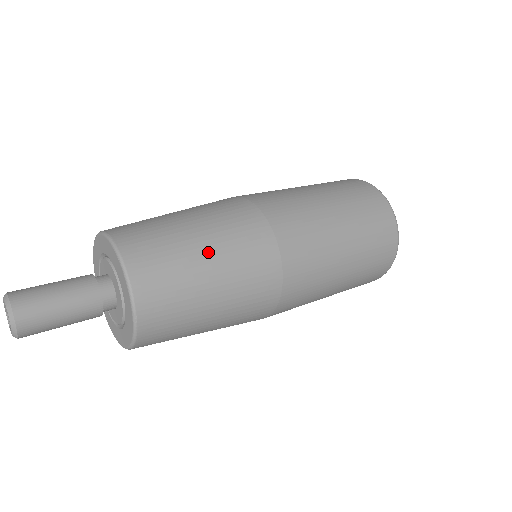
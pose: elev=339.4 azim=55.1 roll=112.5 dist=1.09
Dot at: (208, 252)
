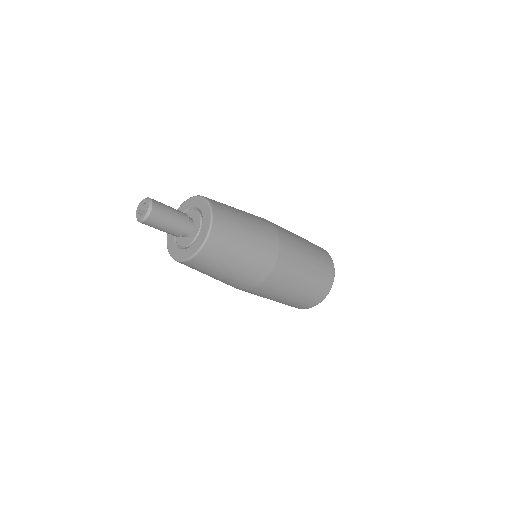
Dot at: occluded
